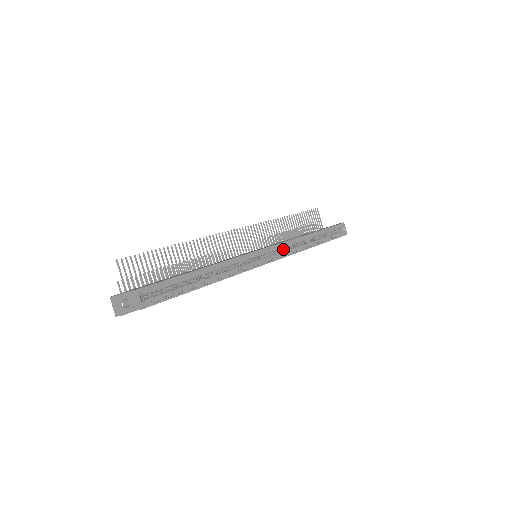
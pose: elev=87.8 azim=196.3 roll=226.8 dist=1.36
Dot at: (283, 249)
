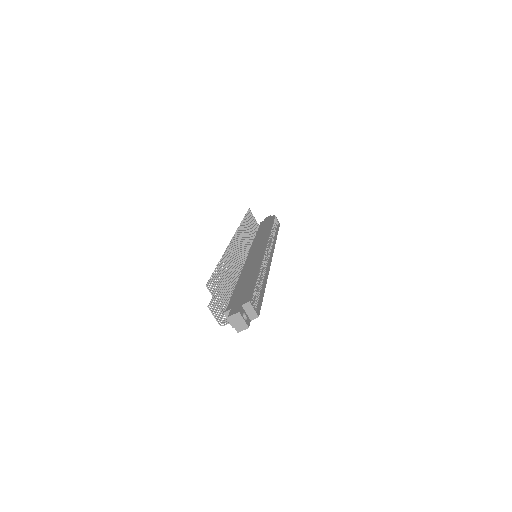
Dot at: occluded
